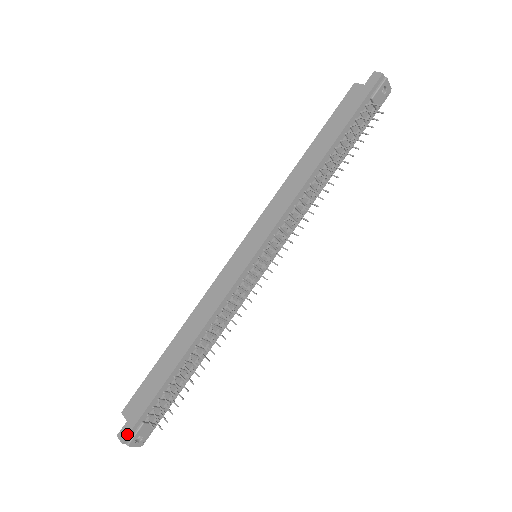
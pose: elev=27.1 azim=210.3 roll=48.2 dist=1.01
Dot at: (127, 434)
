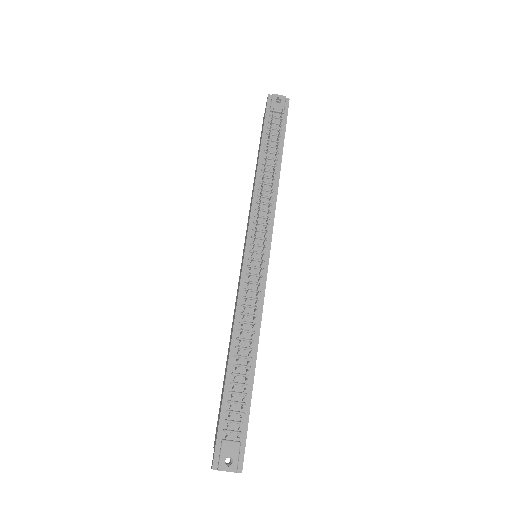
Dot at: (213, 457)
